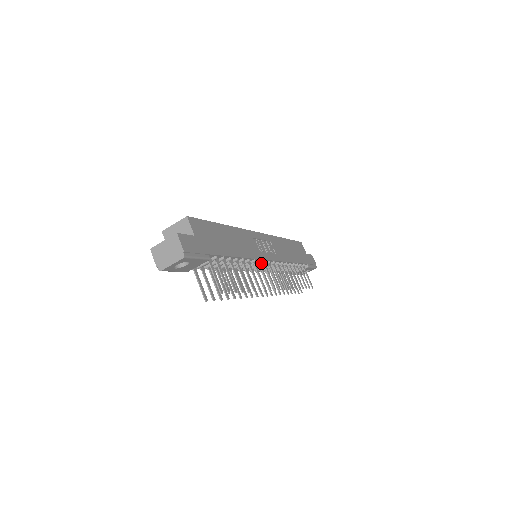
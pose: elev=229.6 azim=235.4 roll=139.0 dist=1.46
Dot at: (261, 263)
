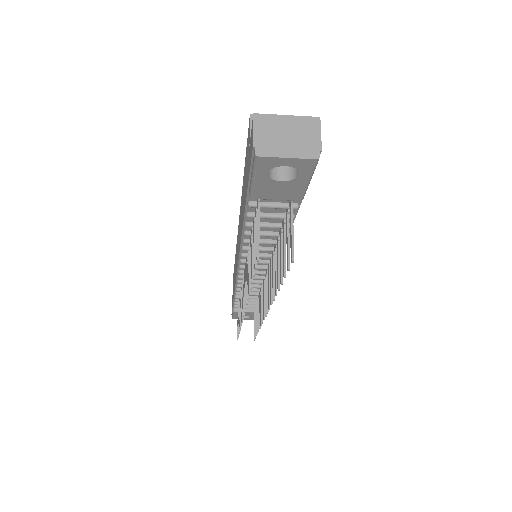
Dot at: occluded
